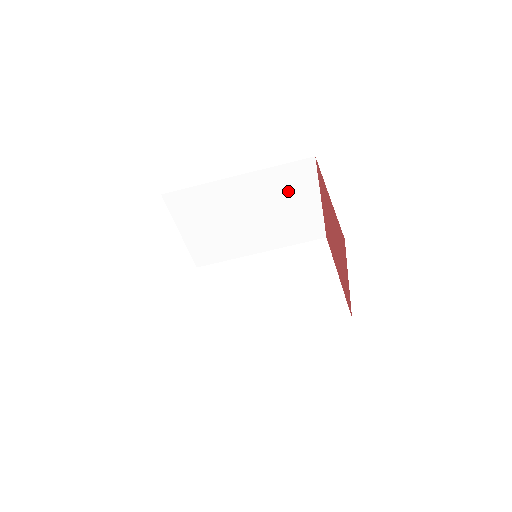
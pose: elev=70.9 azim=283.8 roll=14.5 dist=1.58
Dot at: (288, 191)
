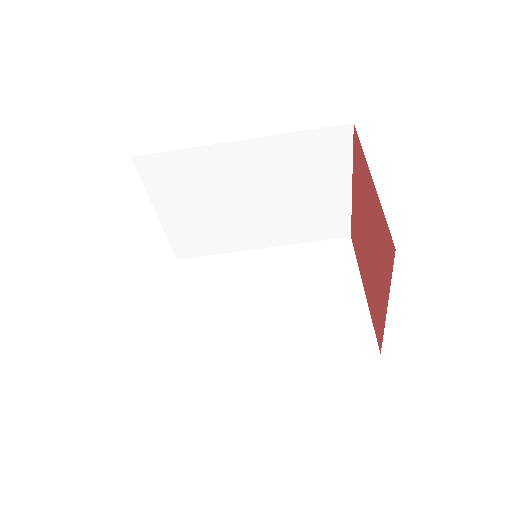
Dot at: (309, 169)
